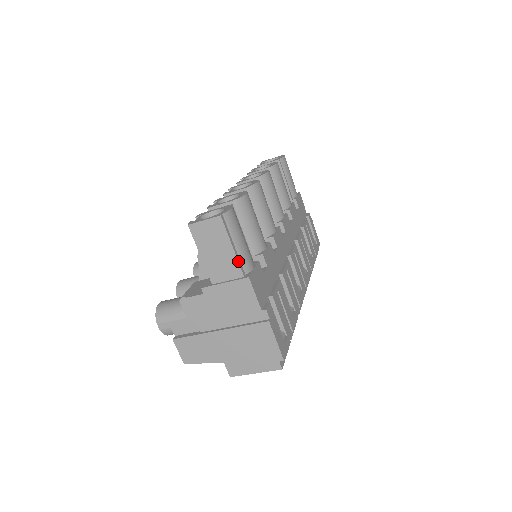
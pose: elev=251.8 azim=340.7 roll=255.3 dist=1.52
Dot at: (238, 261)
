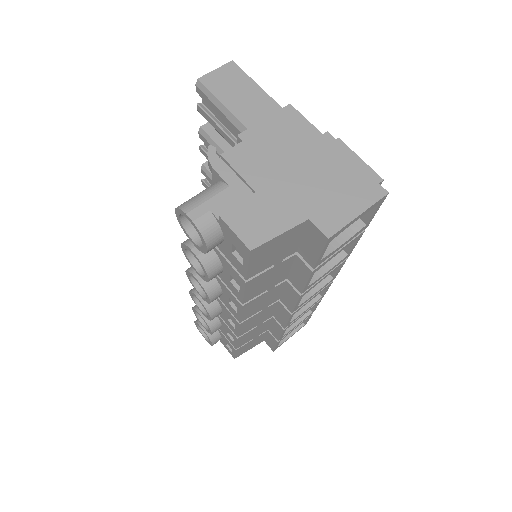
Dot at: (269, 96)
